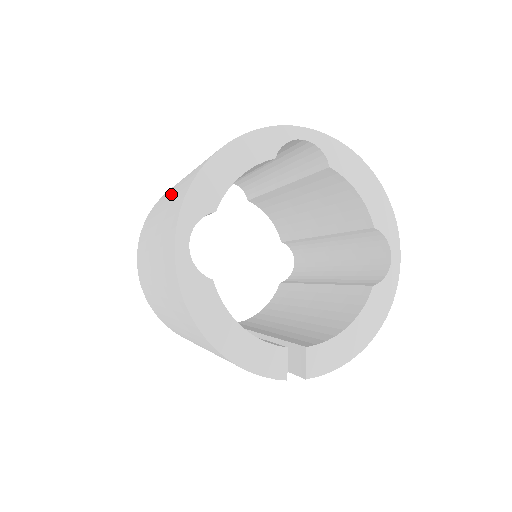
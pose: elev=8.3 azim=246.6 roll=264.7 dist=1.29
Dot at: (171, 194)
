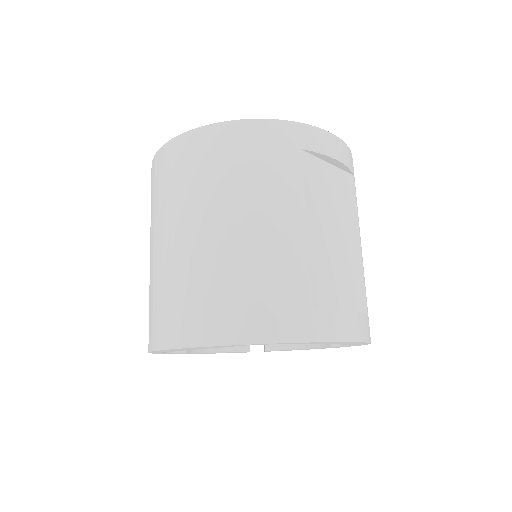
Dot at: (155, 256)
